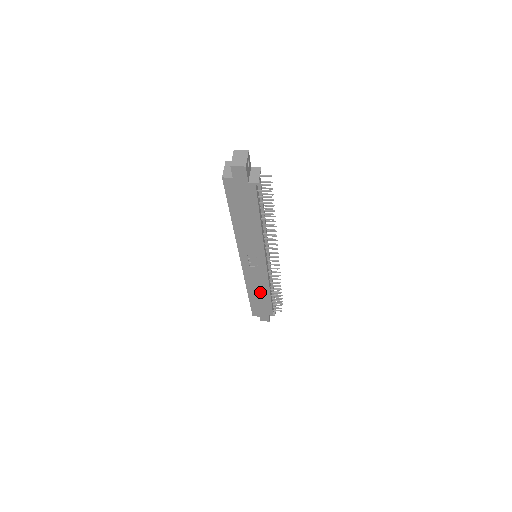
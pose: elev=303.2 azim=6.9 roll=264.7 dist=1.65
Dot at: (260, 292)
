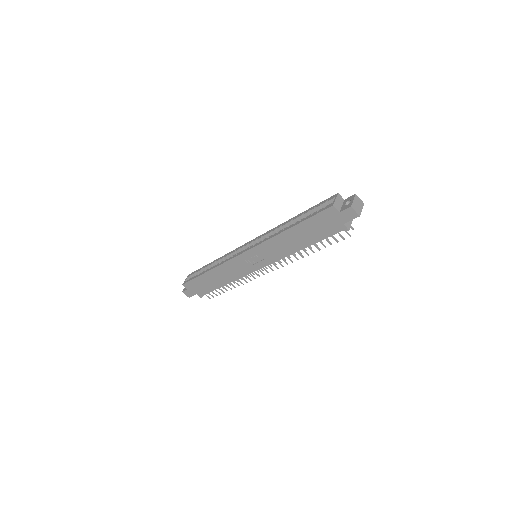
Dot at: (220, 278)
